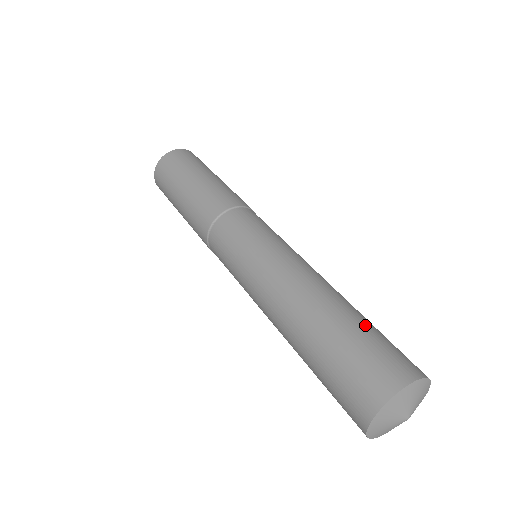
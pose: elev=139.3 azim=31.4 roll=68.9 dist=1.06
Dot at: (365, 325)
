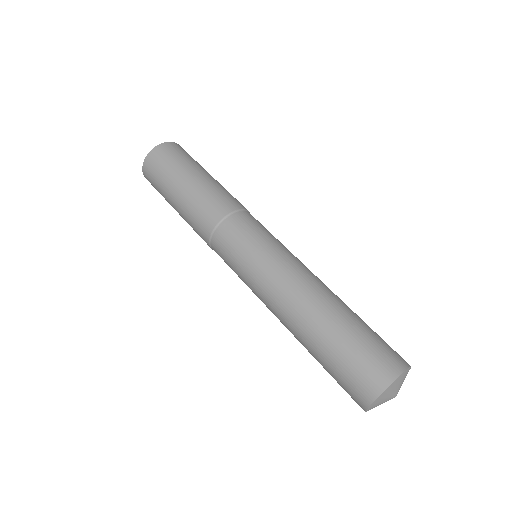
Dot at: (347, 337)
